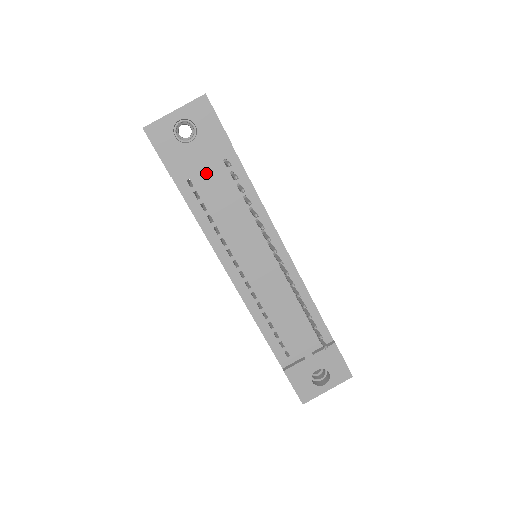
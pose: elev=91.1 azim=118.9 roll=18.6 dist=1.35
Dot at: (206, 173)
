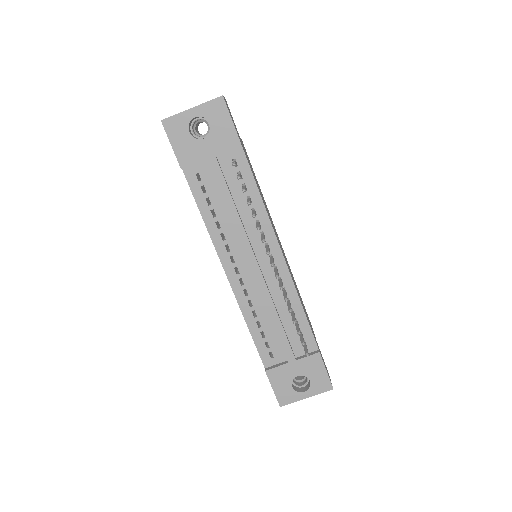
Dot at: (214, 170)
